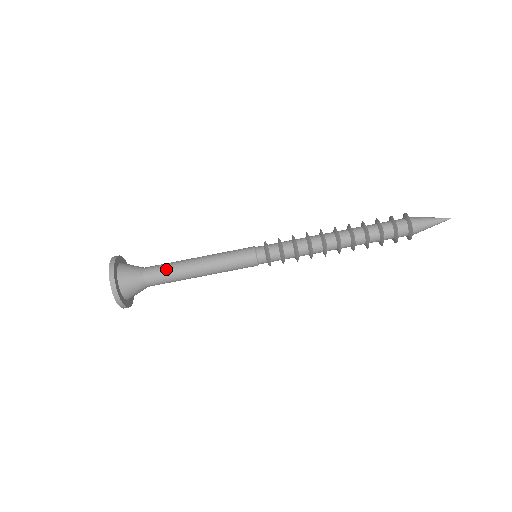
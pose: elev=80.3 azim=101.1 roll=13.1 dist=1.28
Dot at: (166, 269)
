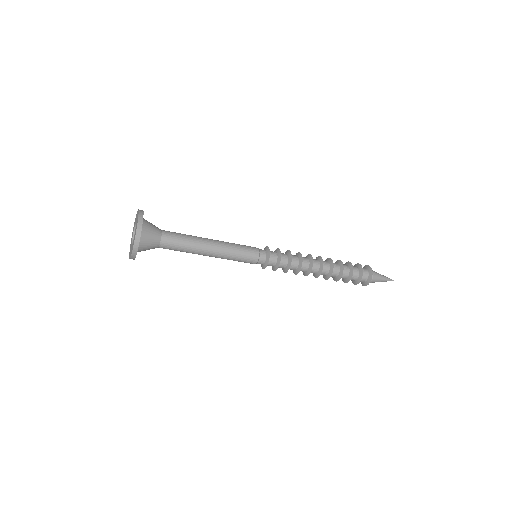
Dot at: (181, 250)
